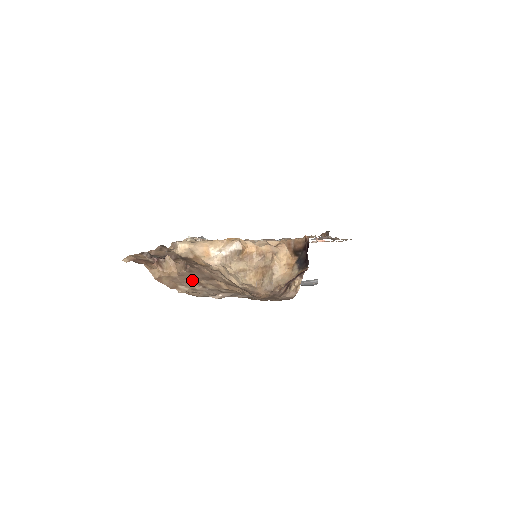
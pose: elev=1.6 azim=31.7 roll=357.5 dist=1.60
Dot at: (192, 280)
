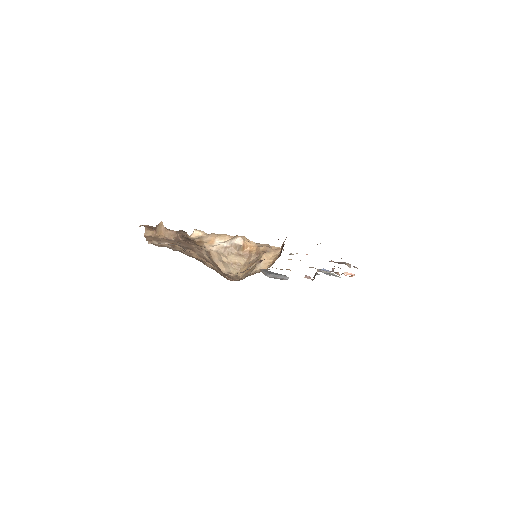
Dot at: (170, 242)
